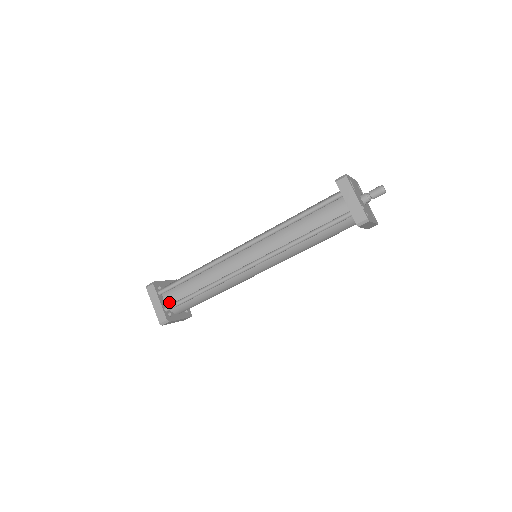
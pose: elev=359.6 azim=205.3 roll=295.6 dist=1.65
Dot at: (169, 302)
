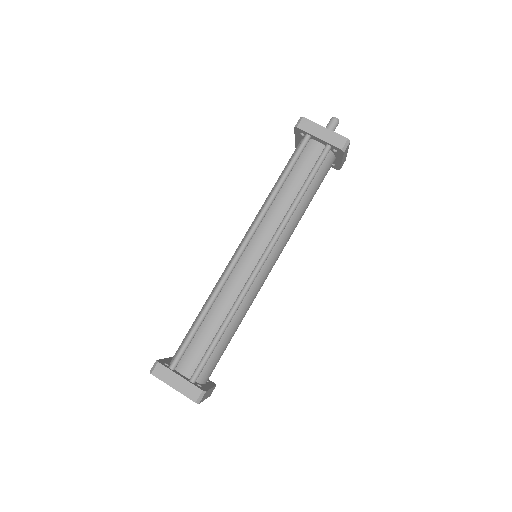
Dot at: (190, 371)
